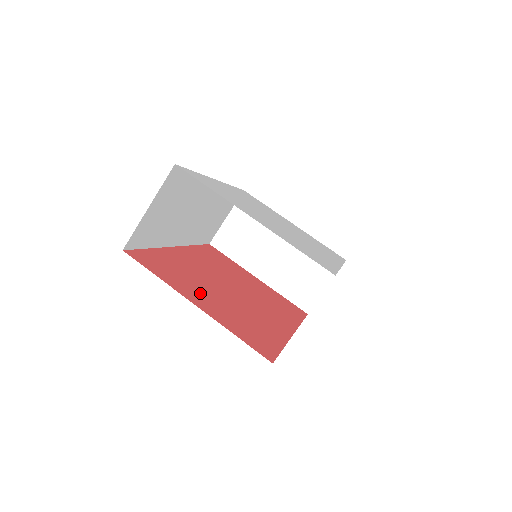
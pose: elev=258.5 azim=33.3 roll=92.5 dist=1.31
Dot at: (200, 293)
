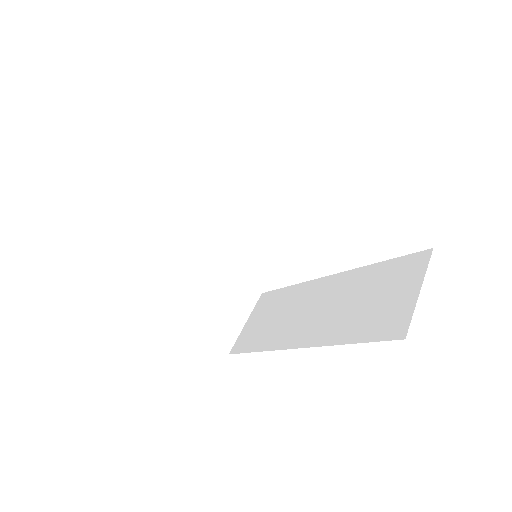
Dot at: occluded
